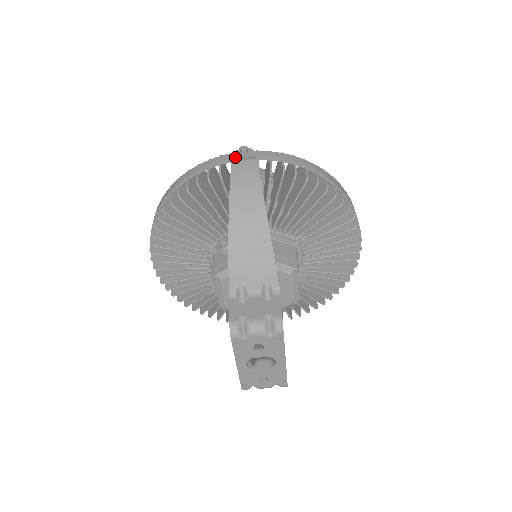
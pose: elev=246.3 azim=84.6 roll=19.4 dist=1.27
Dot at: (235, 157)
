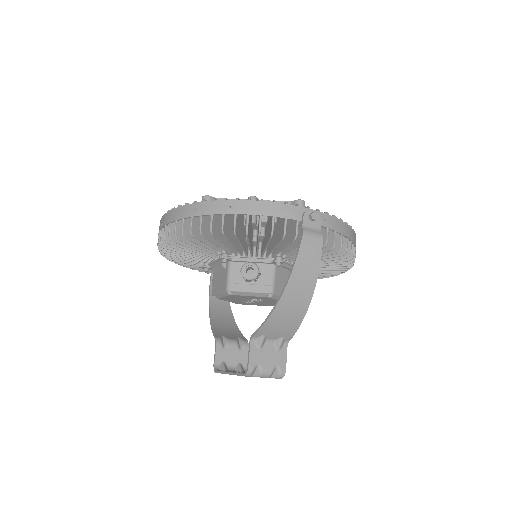
Dot at: (304, 224)
